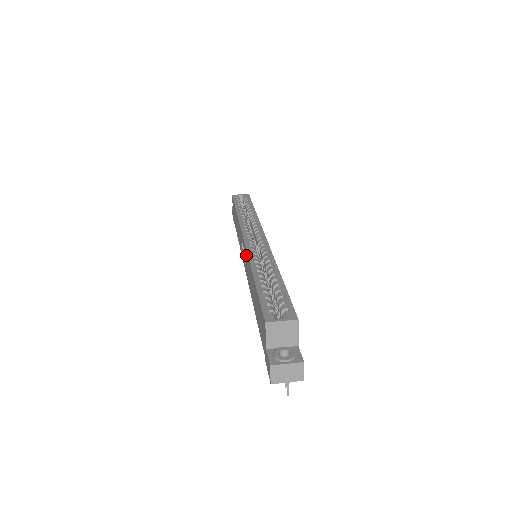
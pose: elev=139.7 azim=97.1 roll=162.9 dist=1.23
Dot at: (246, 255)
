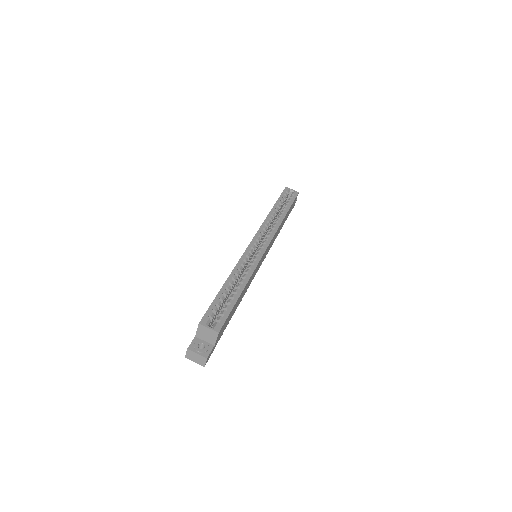
Dot at: occluded
